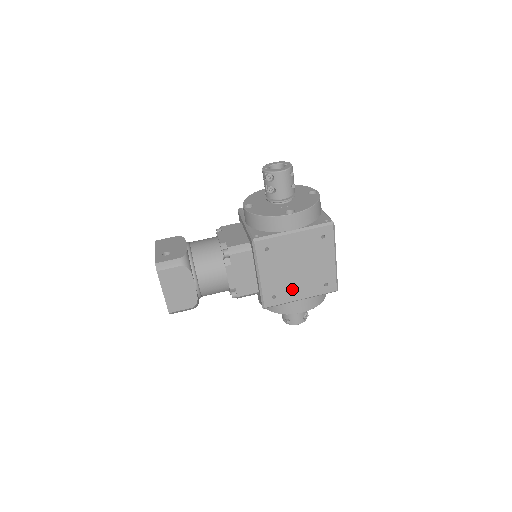
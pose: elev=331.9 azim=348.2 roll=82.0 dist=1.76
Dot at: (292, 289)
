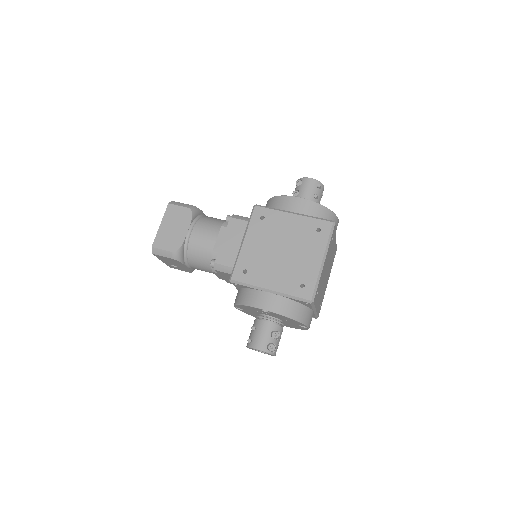
Dot at: (266, 272)
